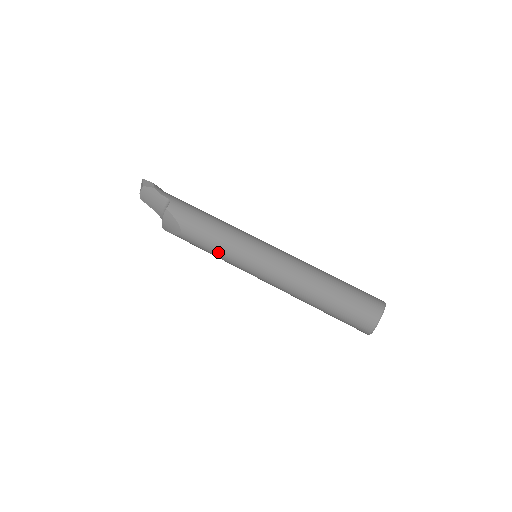
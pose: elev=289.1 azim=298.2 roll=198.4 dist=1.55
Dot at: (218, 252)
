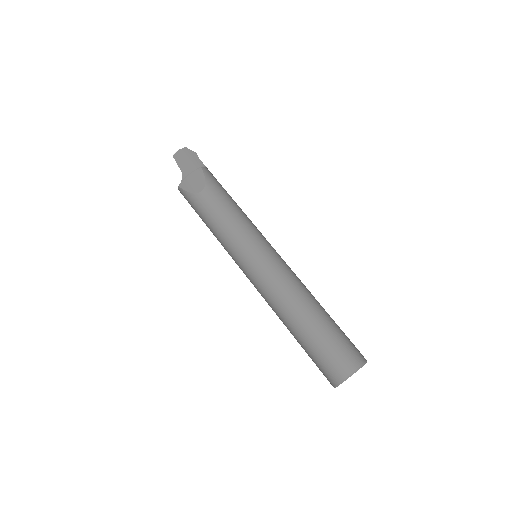
Dot at: (228, 225)
